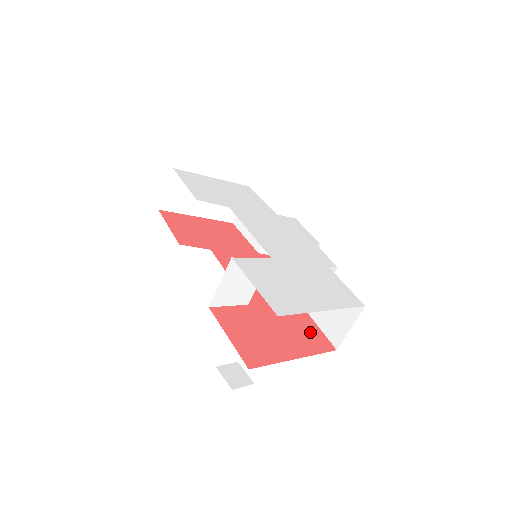
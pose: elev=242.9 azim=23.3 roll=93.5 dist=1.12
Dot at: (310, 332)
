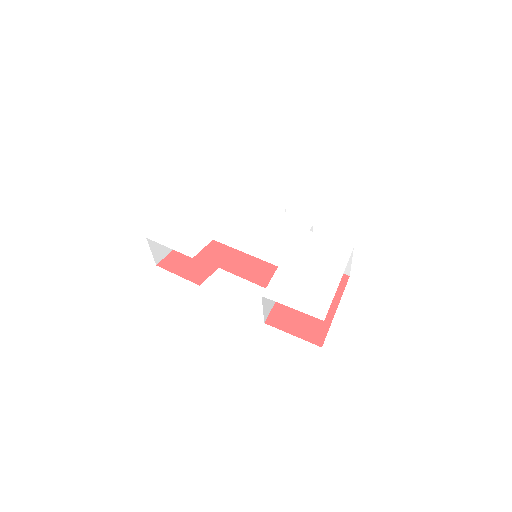
Dot at: occluded
